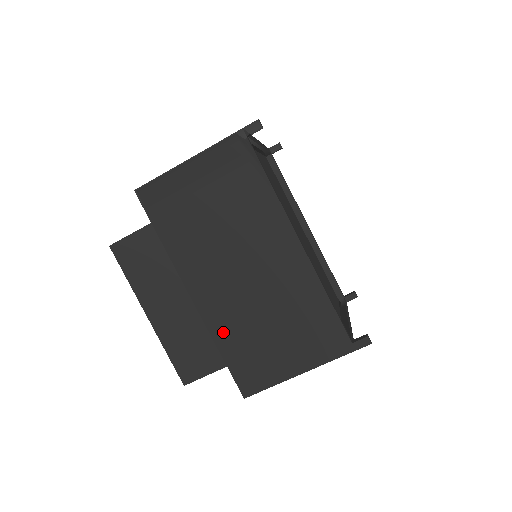
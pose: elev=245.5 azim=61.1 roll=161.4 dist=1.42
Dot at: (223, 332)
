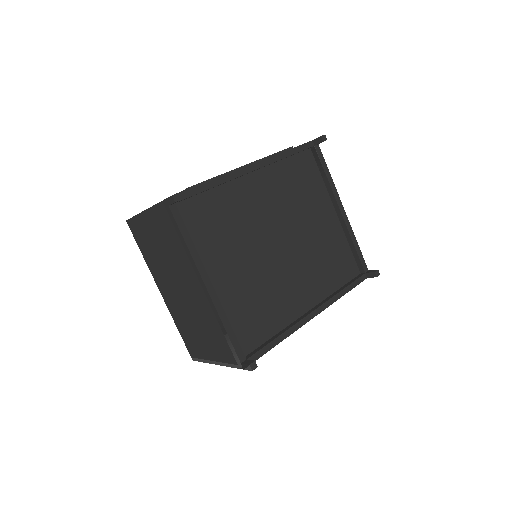
Dot at: occluded
